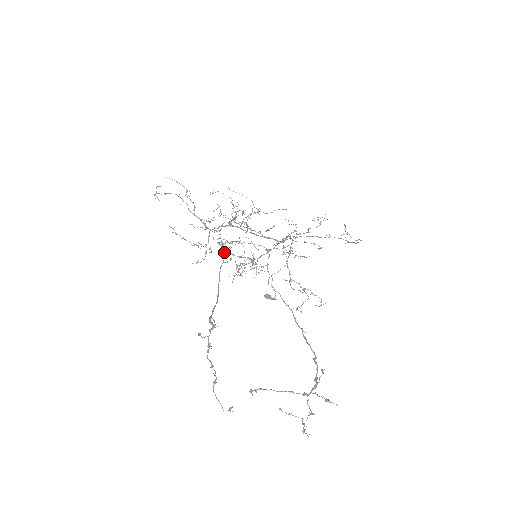
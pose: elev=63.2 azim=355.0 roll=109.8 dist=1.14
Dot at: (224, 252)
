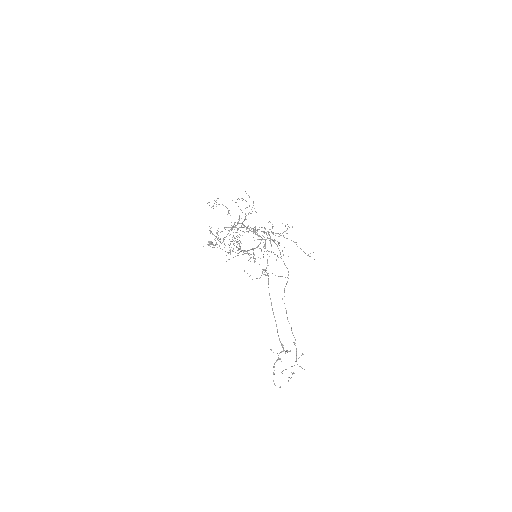
Dot at: (268, 279)
